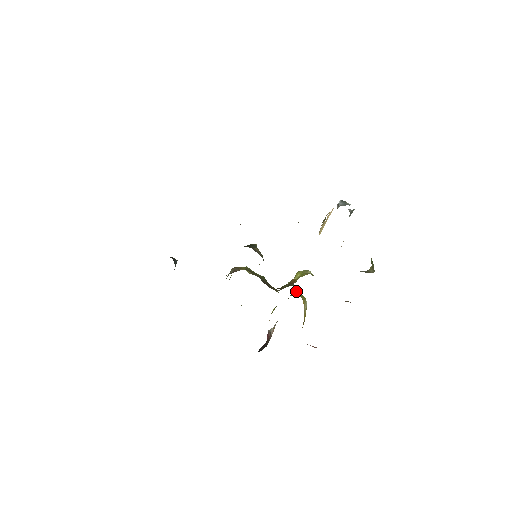
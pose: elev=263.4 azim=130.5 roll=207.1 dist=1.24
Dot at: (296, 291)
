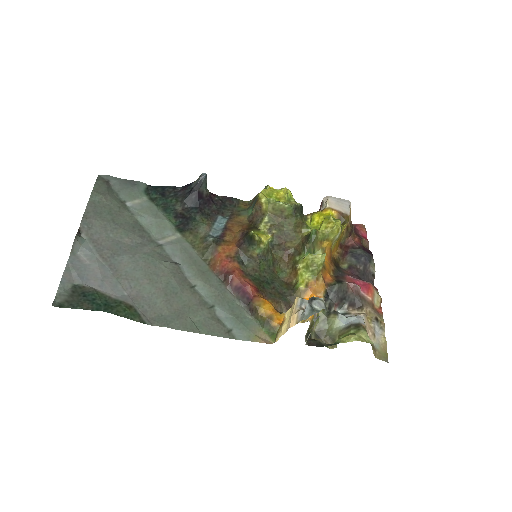
Dot at: (329, 221)
